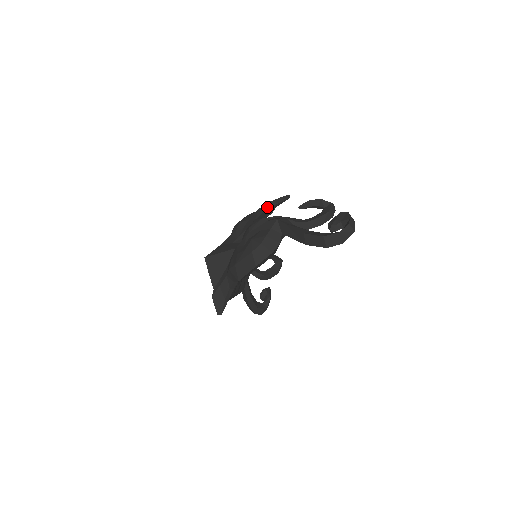
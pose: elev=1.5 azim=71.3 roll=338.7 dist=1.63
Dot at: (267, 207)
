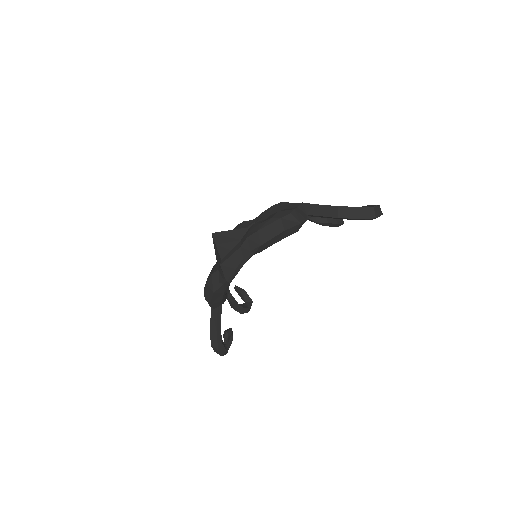
Dot at: (282, 204)
